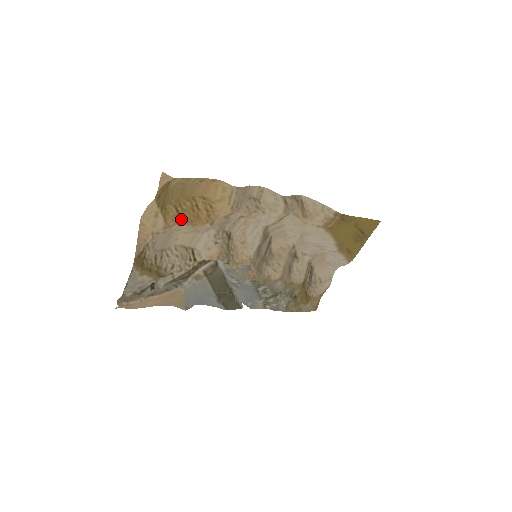
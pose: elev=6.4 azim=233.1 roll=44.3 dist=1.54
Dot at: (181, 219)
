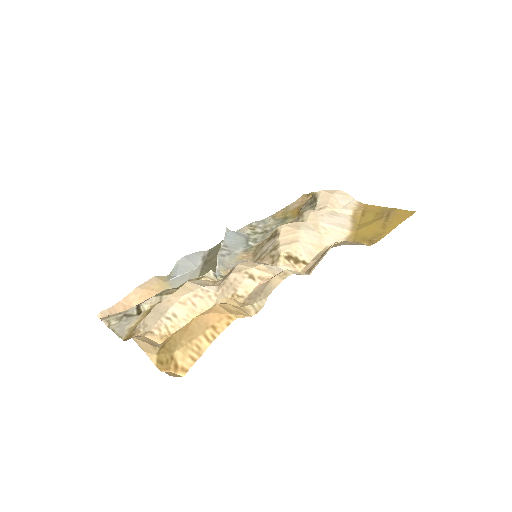
Dot at: occluded
